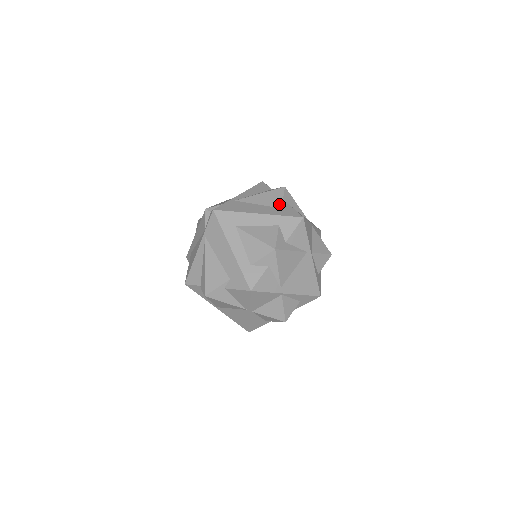
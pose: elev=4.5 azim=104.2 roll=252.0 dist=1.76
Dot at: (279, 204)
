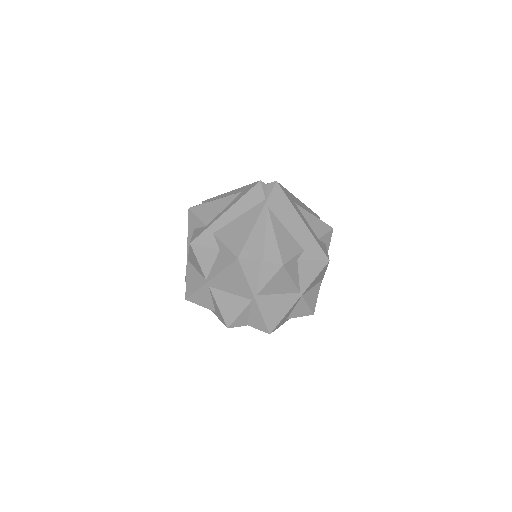
Dot at: occluded
